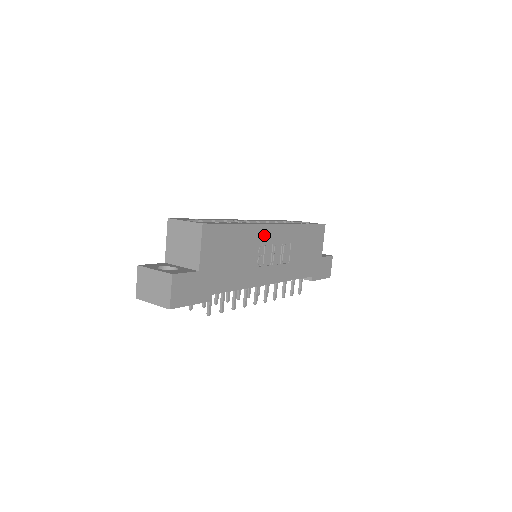
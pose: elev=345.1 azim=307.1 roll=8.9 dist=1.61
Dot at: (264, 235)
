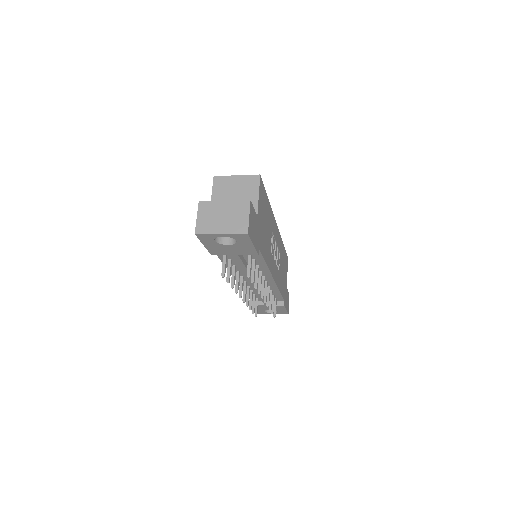
Dot at: (274, 227)
